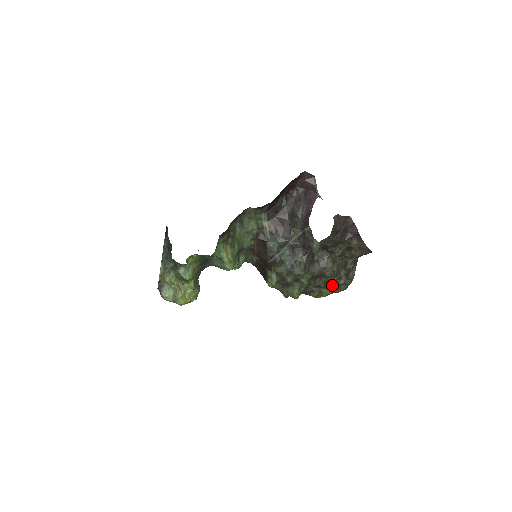
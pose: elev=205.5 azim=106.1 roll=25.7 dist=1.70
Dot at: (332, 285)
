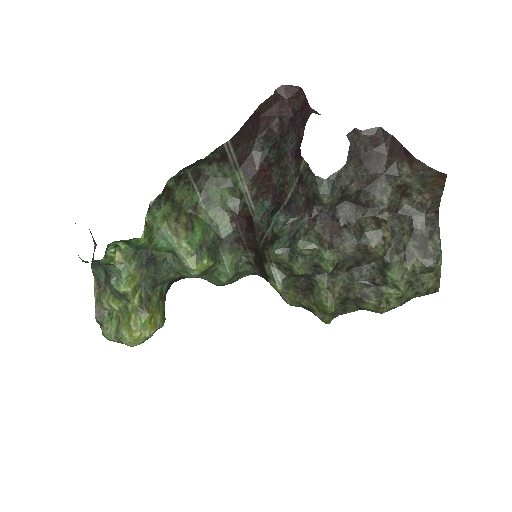
Dot at: (397, 274)
